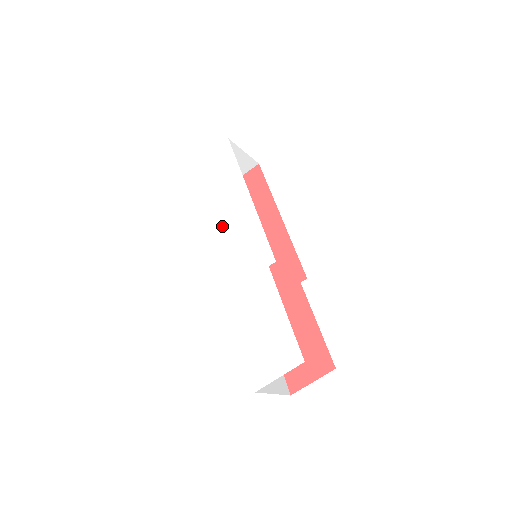
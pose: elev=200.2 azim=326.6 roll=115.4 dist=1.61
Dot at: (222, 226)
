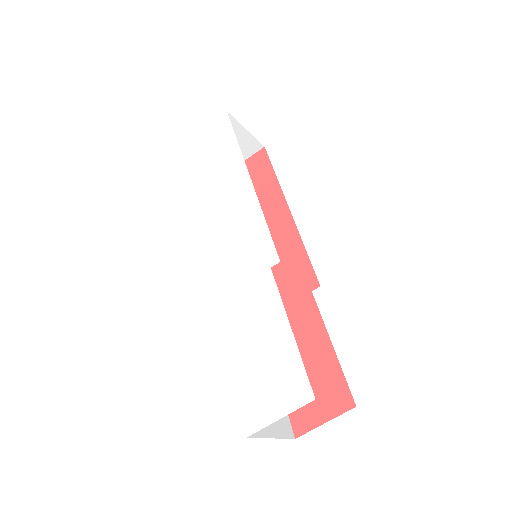
Dot at: (214, 217)
